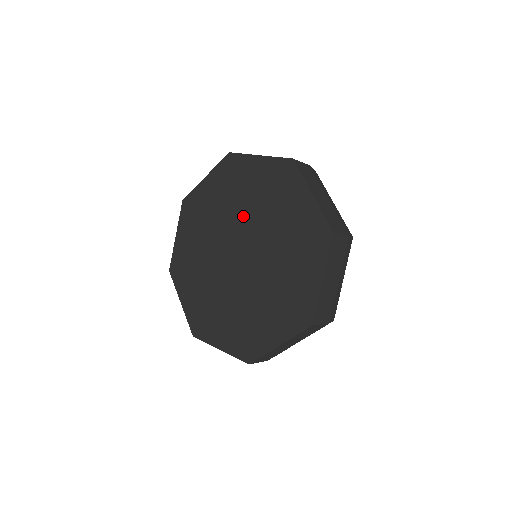
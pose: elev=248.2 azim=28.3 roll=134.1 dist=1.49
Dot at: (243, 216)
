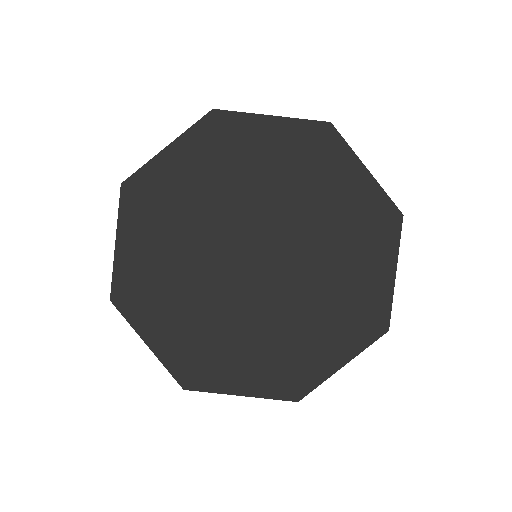
Dot at: (256, 203)
